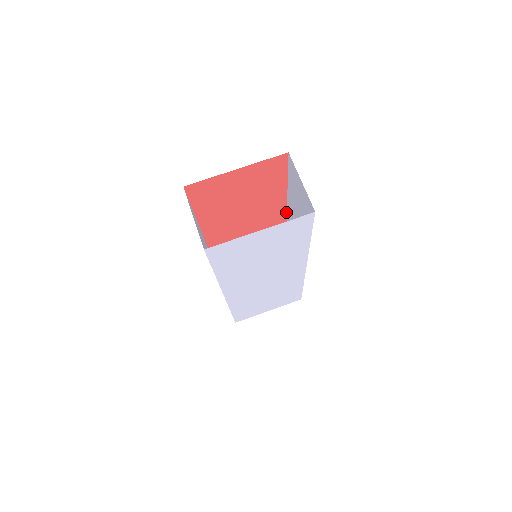
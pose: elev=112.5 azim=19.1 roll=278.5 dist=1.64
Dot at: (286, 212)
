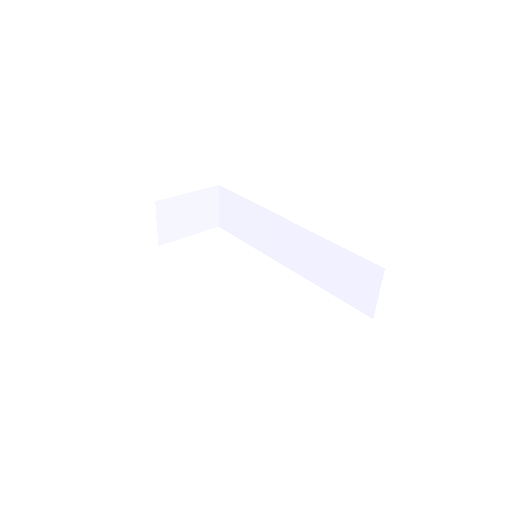
Dot at: occluded
